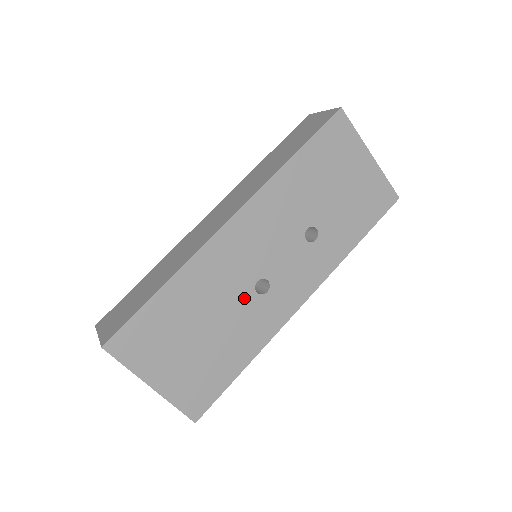
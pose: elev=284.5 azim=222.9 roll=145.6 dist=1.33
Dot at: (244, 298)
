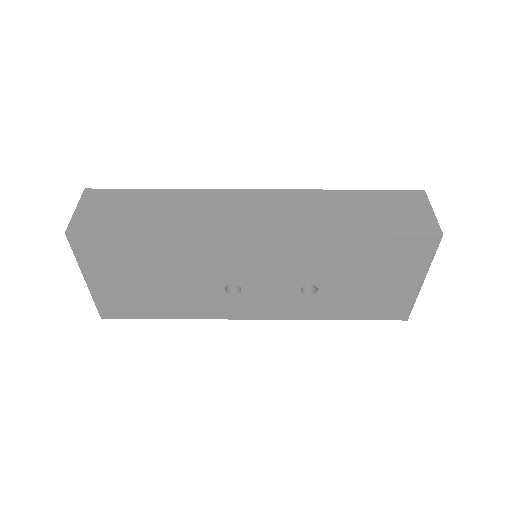
Dot at: (211, 285)
